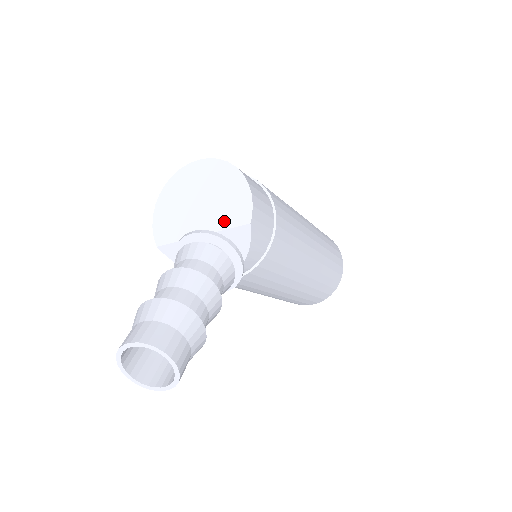
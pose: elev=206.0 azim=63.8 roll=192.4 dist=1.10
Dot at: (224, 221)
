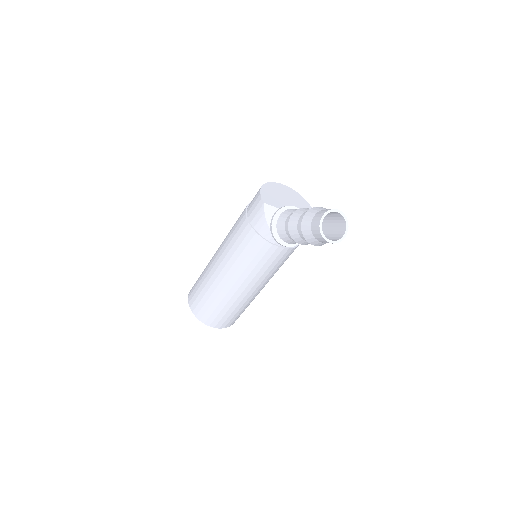
Dot at: occluded
